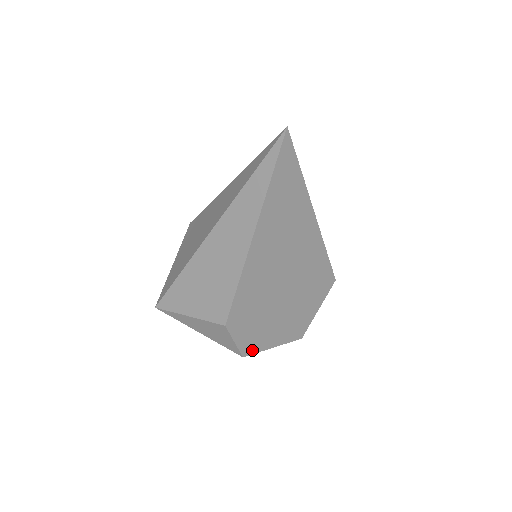
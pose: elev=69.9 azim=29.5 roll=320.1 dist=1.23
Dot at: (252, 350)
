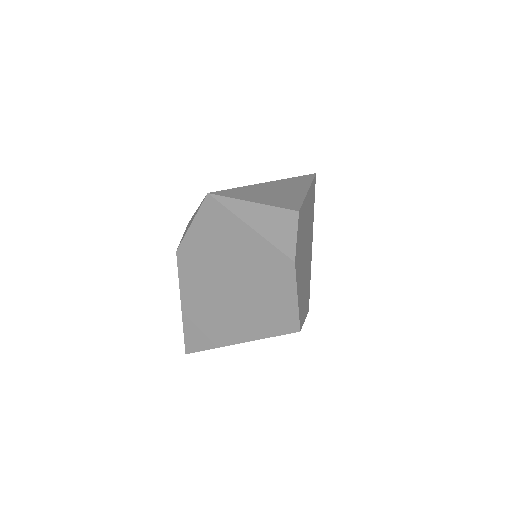
Dot at: (296, 269)
